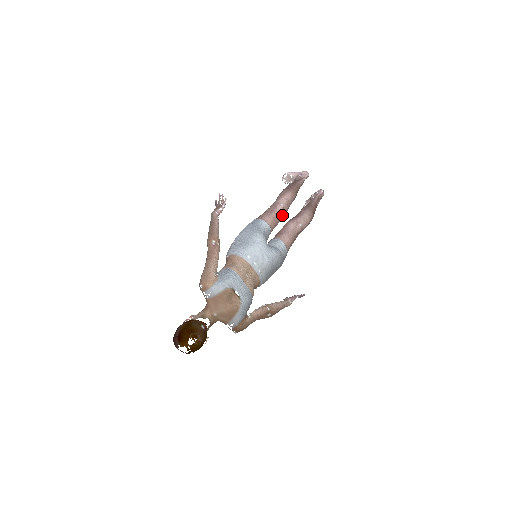
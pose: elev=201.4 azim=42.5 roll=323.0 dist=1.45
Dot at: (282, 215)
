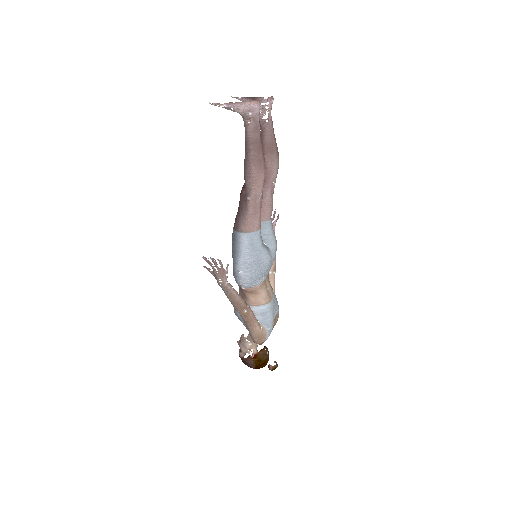
Dot at: occluded
